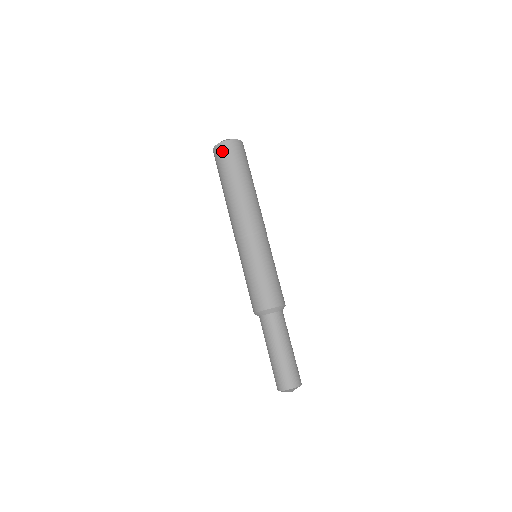
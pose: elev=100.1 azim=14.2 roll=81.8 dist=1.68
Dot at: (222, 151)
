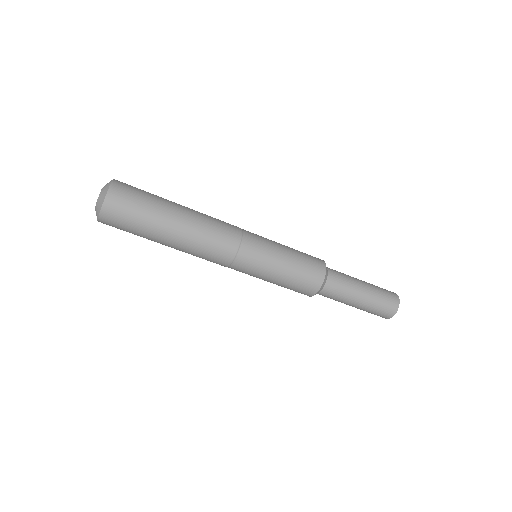
Dot at: (115, 212)
